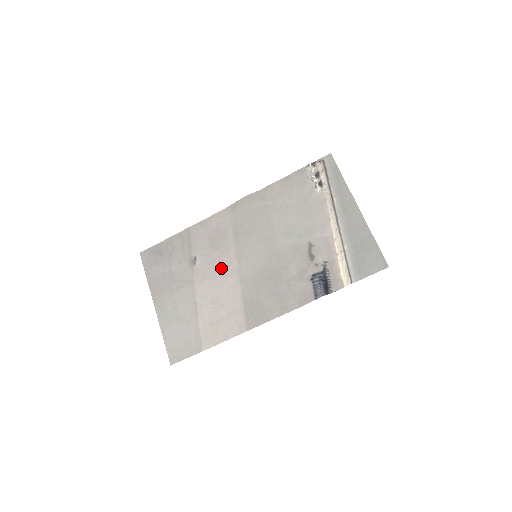
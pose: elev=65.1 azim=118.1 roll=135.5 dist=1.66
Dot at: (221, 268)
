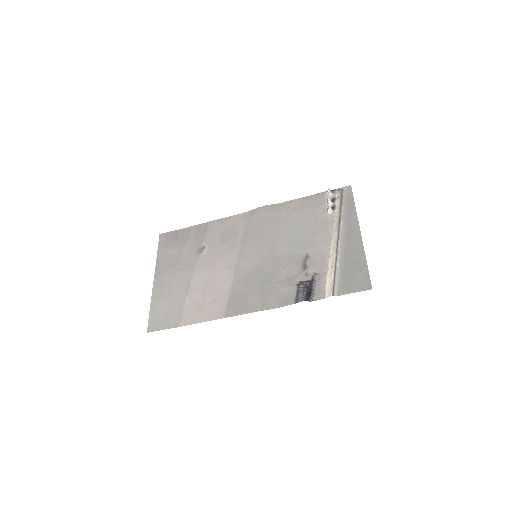
Dot at: (222, 260)
